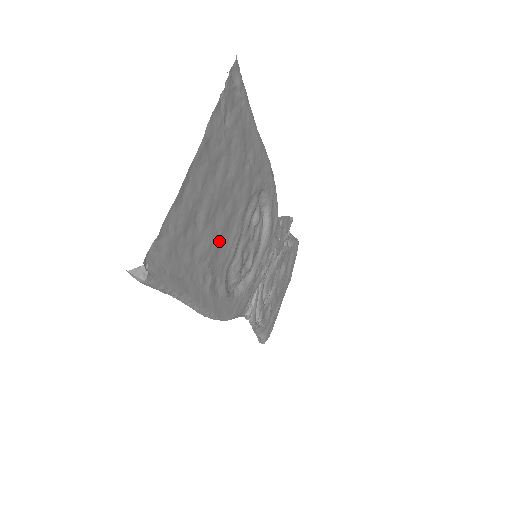
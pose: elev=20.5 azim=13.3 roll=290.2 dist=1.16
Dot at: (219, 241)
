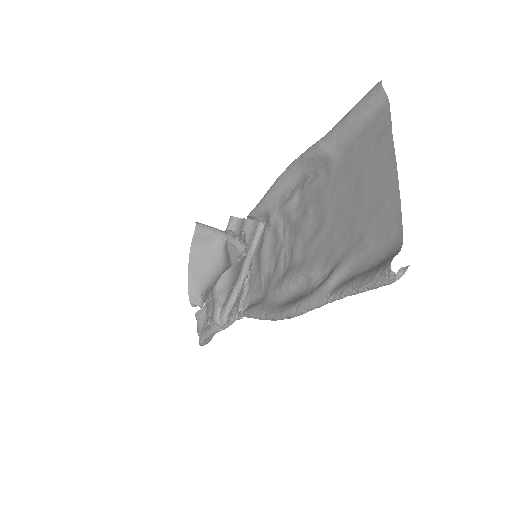
Dot at: (326, 243)
